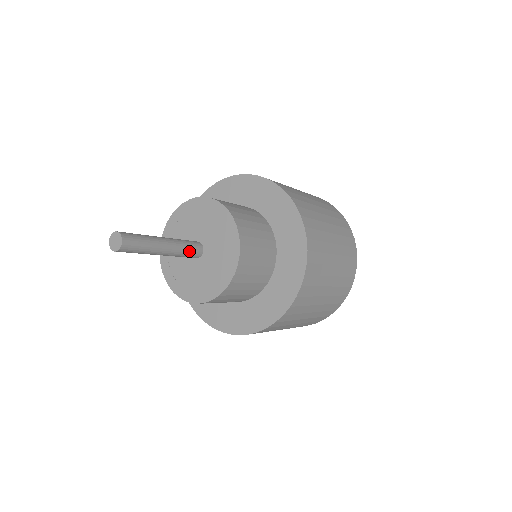
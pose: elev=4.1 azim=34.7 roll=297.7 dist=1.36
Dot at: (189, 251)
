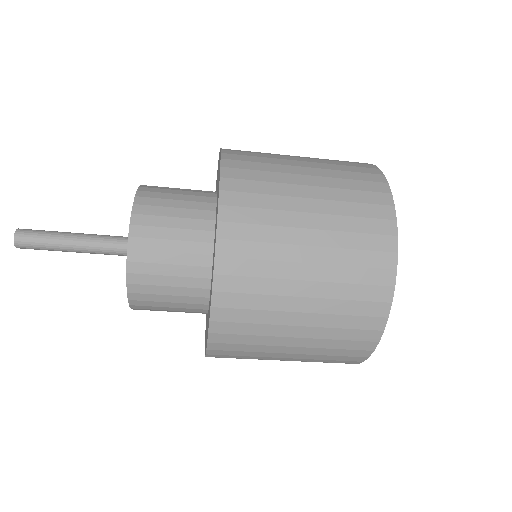
Dot at: (113, 242)
